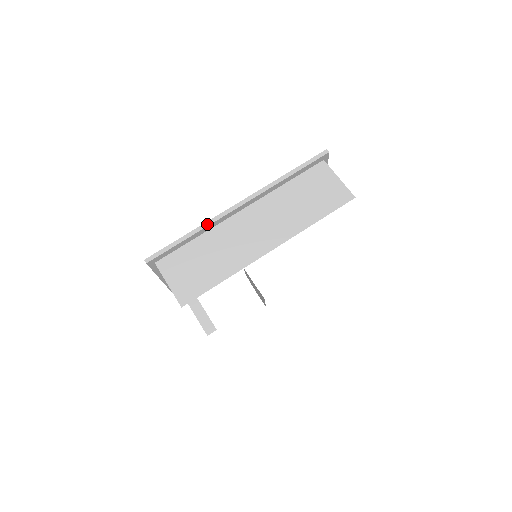
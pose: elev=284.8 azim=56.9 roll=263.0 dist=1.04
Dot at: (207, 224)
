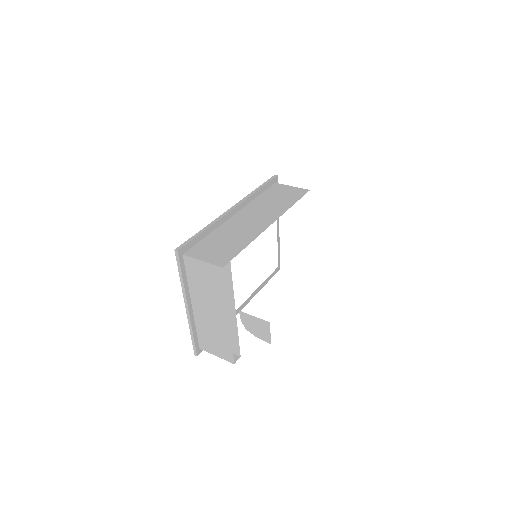
Dot at: (214, 221)
